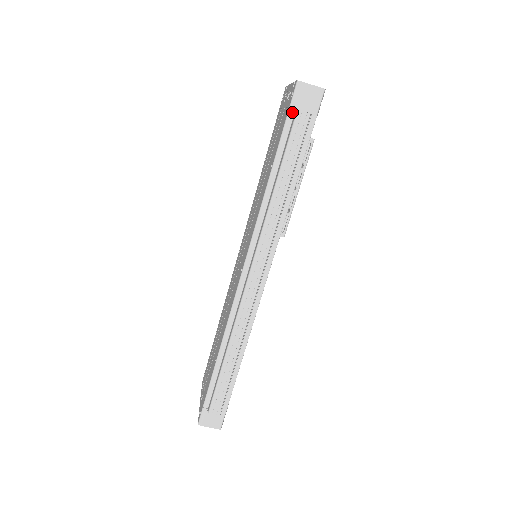
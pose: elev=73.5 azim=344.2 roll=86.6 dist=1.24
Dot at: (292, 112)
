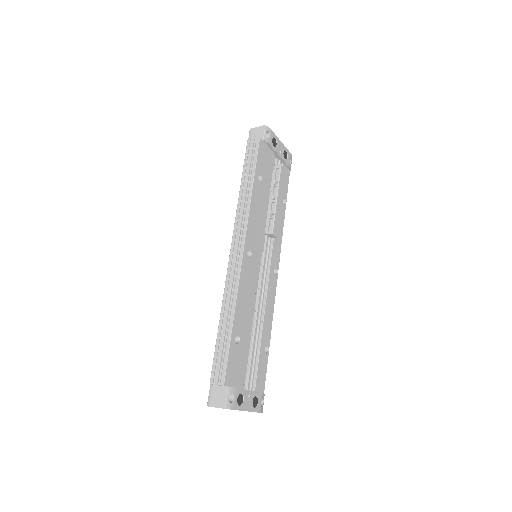
Dot at: occluded
